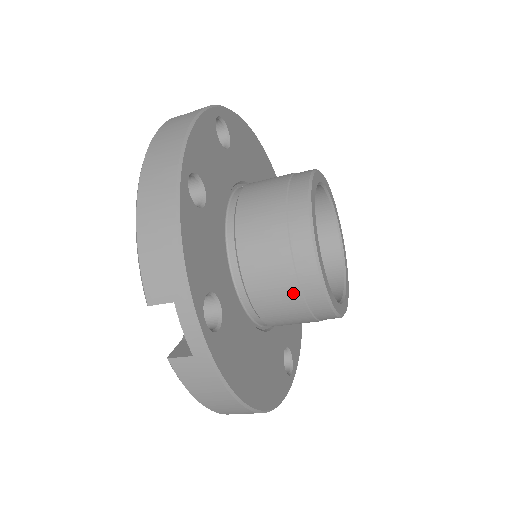
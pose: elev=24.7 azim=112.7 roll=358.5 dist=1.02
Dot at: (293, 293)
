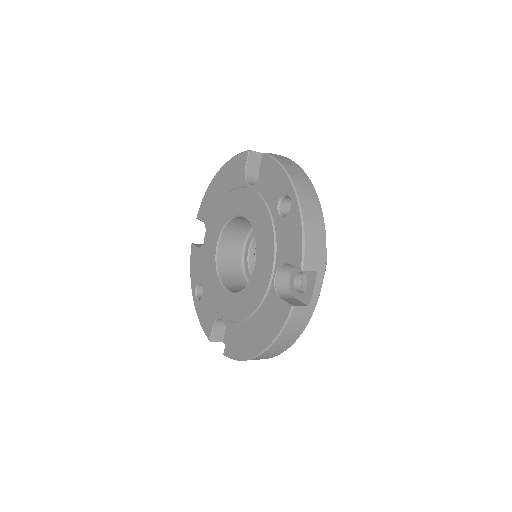
Dot at: occluded
